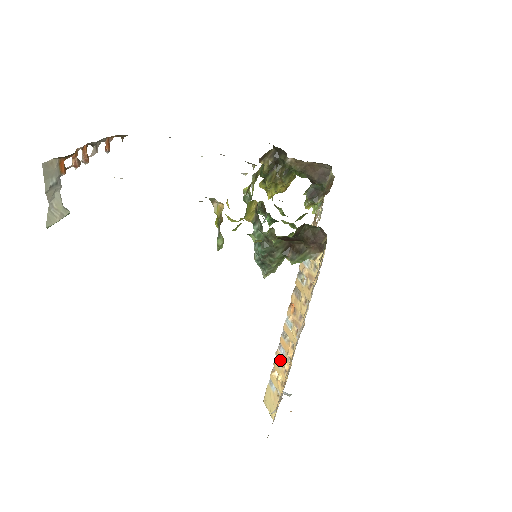
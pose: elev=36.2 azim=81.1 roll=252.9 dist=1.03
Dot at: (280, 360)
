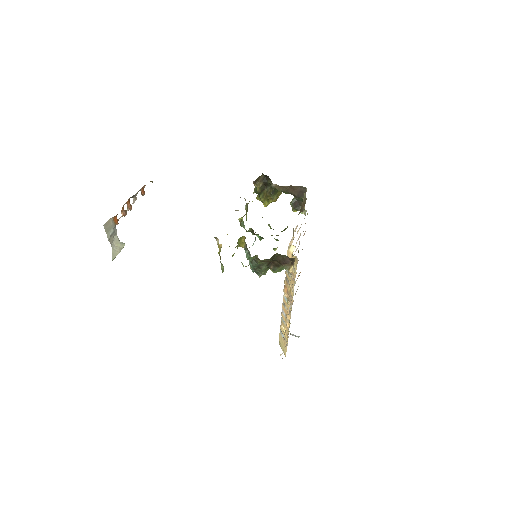
Dot at: (284, 320)
